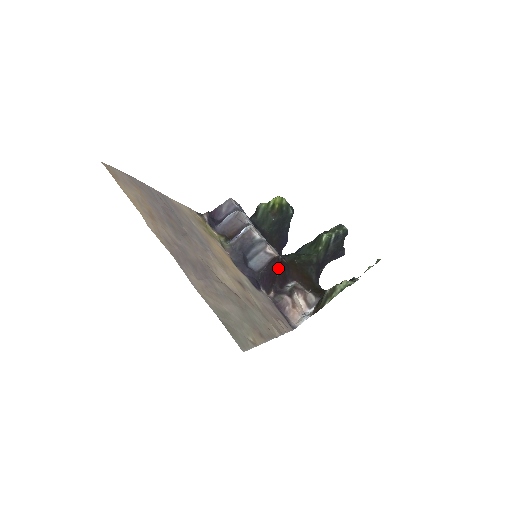
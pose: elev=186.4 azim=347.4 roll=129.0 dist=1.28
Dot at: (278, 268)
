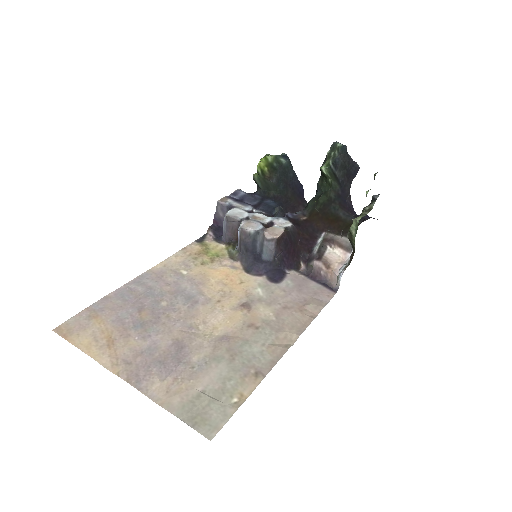
Dot at: (295, 237)
